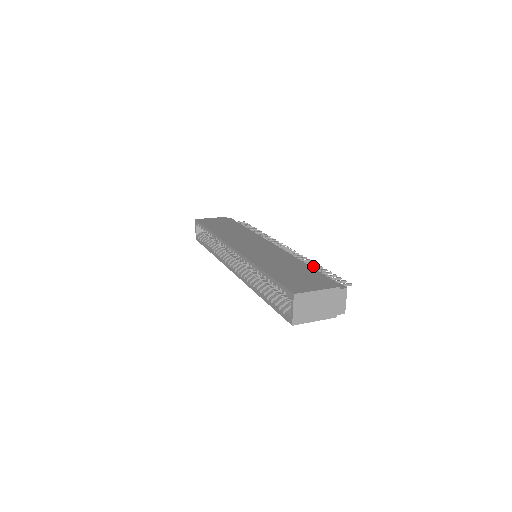
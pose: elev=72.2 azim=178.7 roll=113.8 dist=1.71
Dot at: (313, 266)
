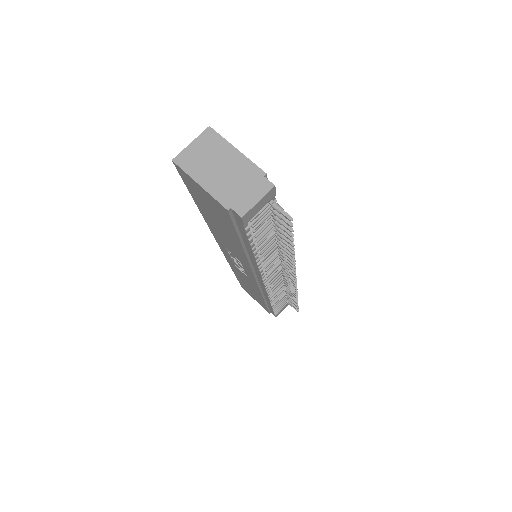
Dot at: (287, 247)
